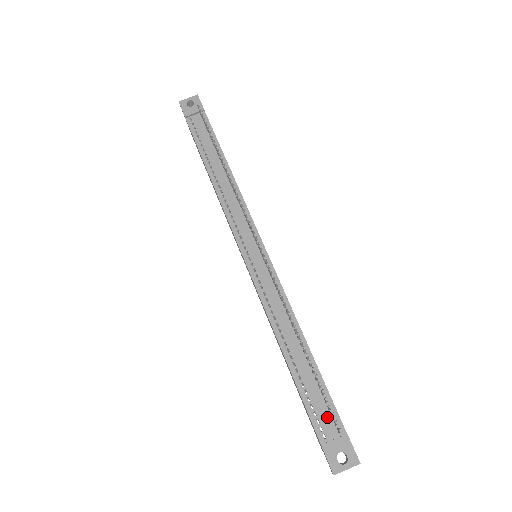
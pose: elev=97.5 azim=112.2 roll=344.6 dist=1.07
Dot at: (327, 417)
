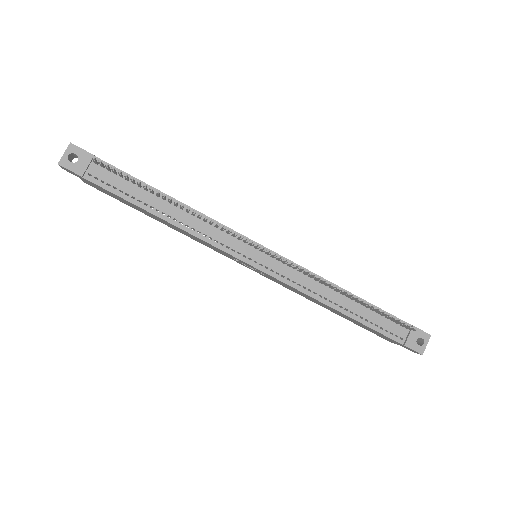
Dot at: (395, 326)
